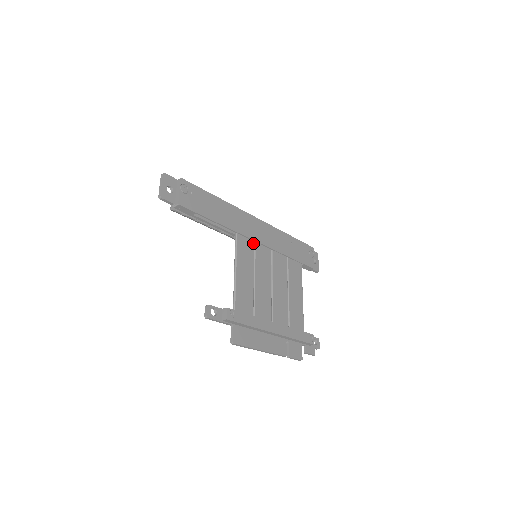
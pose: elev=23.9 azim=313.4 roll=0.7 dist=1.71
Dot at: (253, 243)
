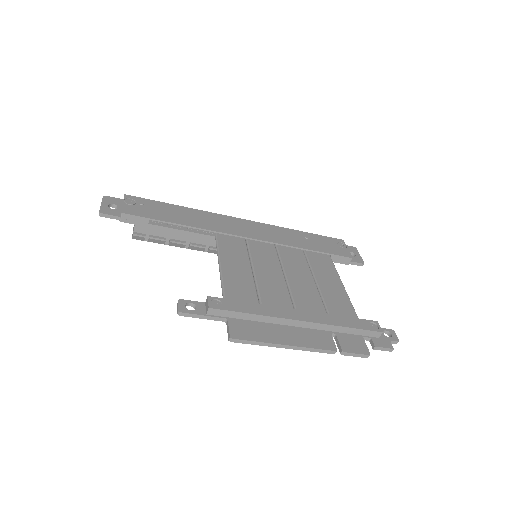
Dot at: (243, 241)
